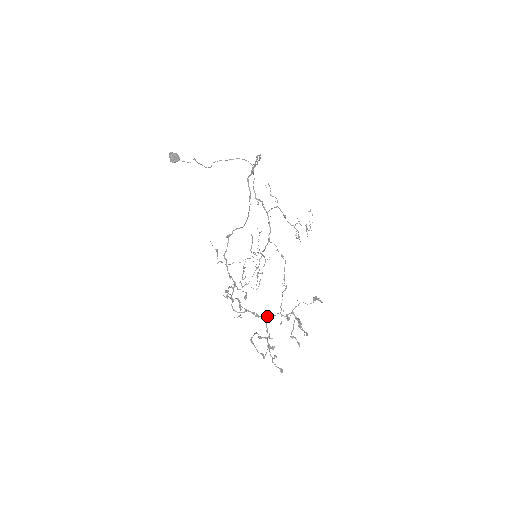
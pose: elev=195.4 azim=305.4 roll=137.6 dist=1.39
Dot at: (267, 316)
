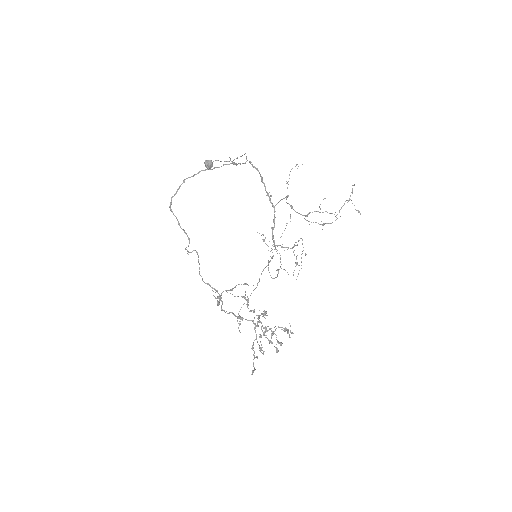
Dot at: (254, 318)
